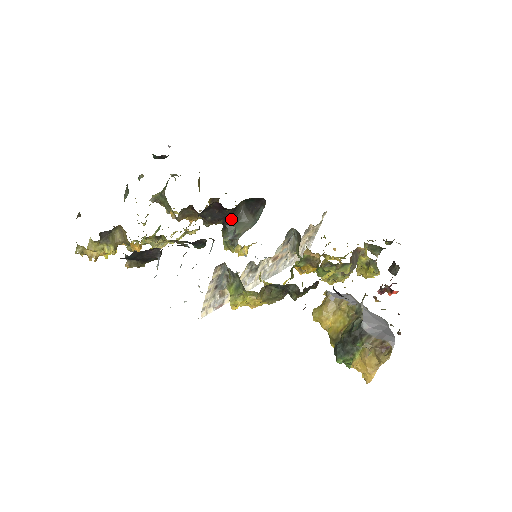
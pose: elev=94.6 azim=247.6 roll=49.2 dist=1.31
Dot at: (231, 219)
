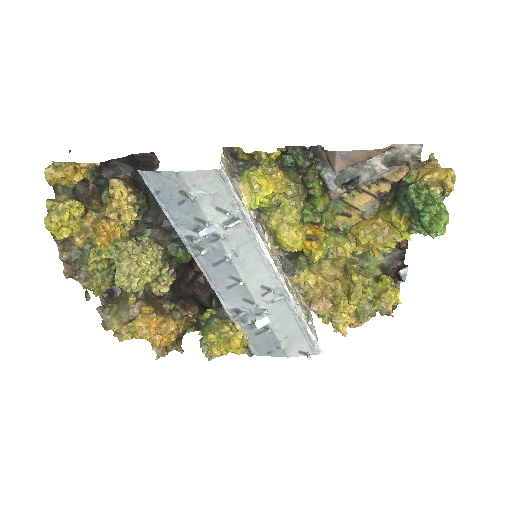
Dot at: occluded
